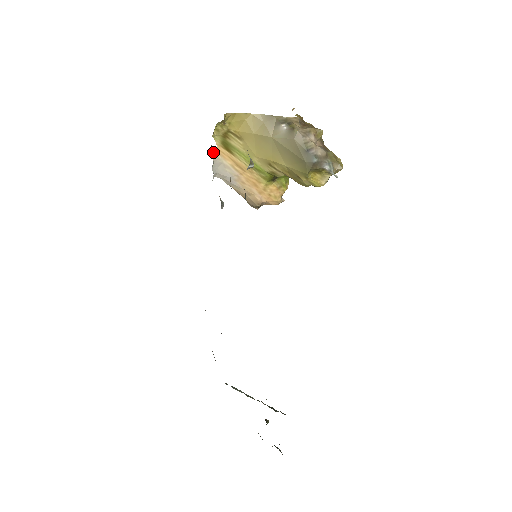
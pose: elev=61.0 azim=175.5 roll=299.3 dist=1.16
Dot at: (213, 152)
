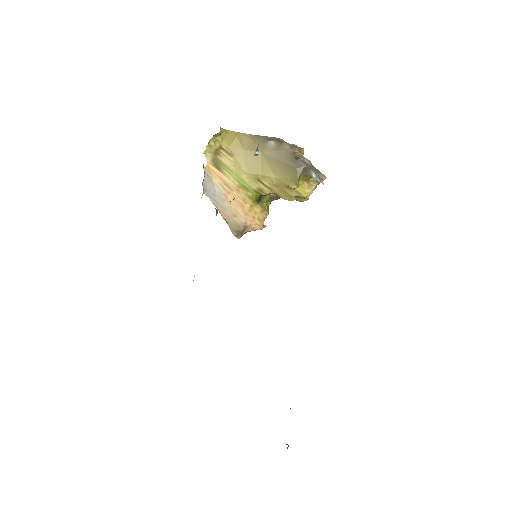
Dot at: (204, 168)
